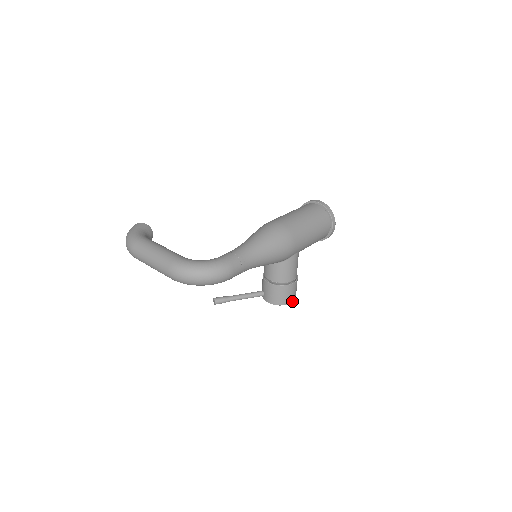
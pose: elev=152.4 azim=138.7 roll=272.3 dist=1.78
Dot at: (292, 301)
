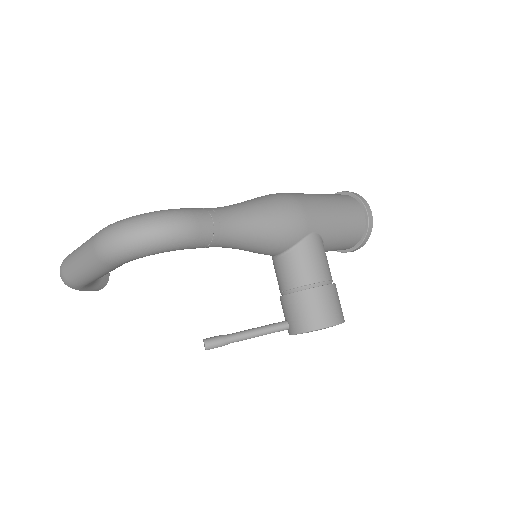
Dot at: (337, 322)
